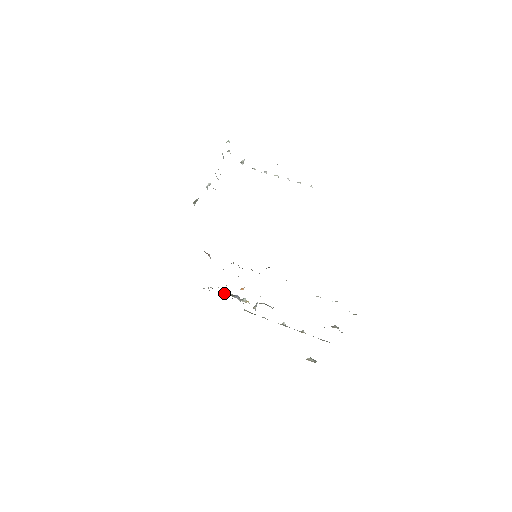
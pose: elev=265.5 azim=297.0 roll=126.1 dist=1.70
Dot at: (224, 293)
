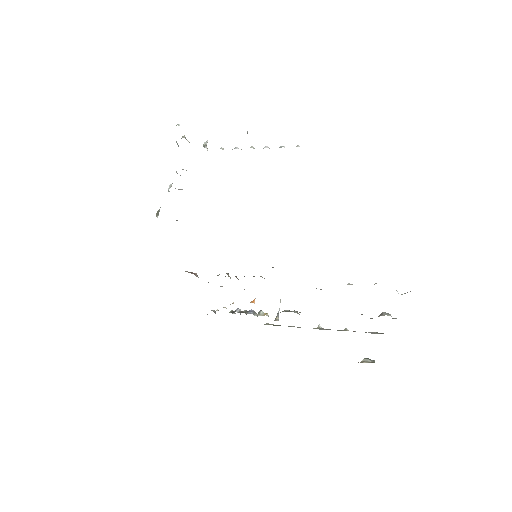
Dot at: (234, 312)
